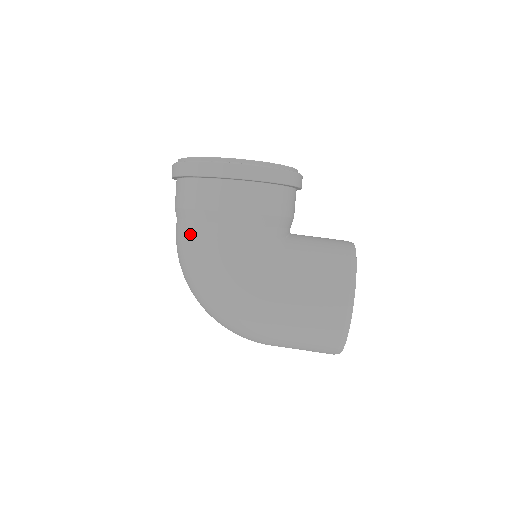
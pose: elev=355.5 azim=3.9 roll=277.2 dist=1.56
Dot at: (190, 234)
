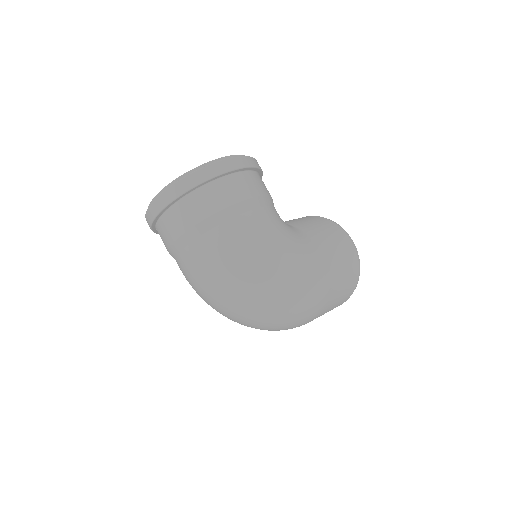
Dot at: (236, 231)
